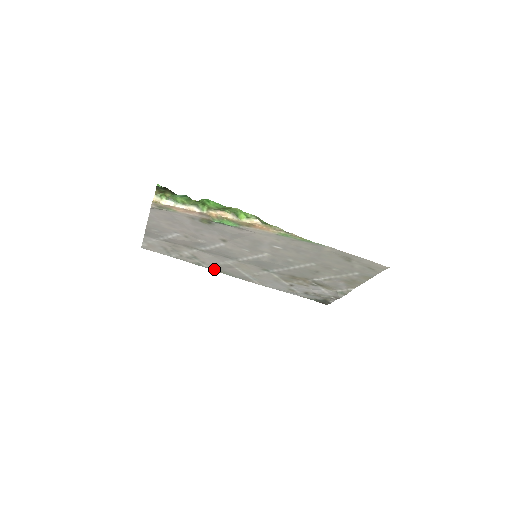
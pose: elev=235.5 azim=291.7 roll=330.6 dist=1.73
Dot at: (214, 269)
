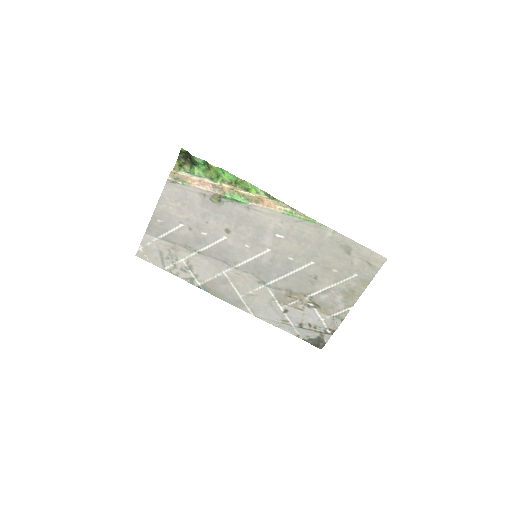
Dot at: (206, 288)
